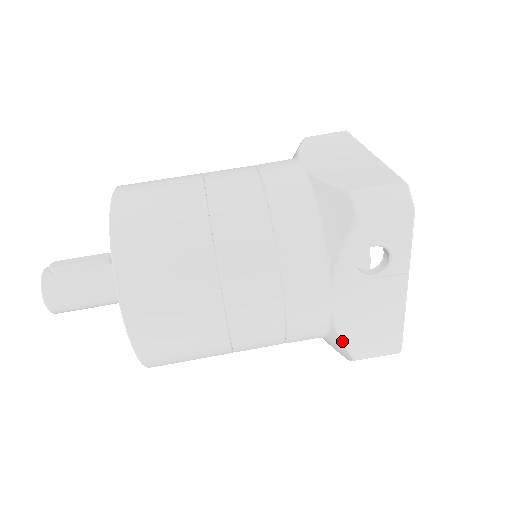
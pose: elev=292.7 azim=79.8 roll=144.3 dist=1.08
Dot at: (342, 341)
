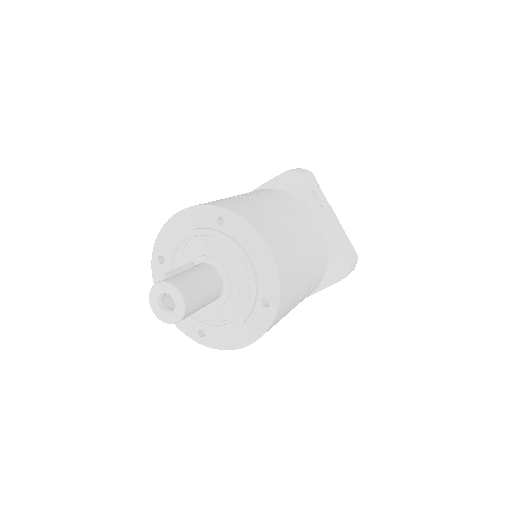
Dot at: (338, 250)
